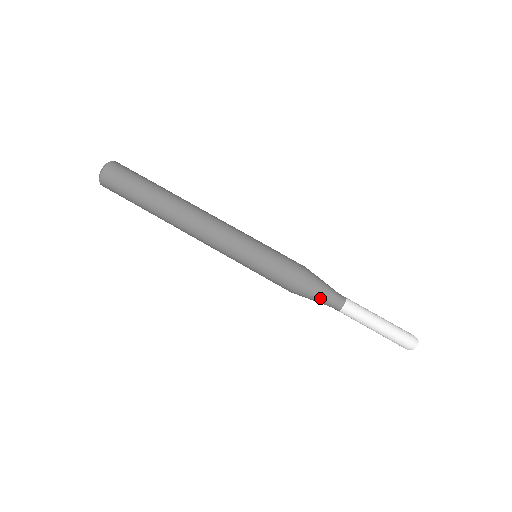
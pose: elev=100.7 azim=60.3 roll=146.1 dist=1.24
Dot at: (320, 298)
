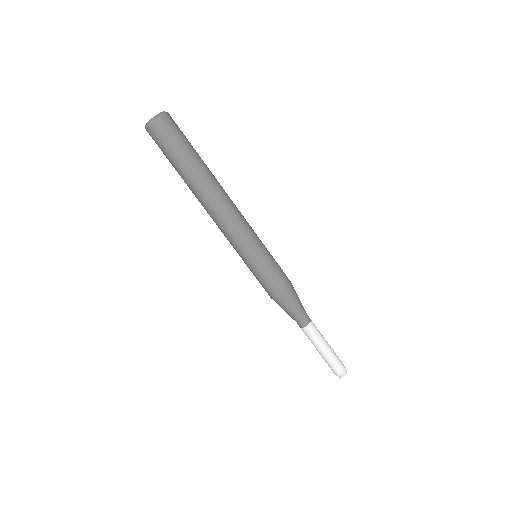
Dot at: (297, 309)
